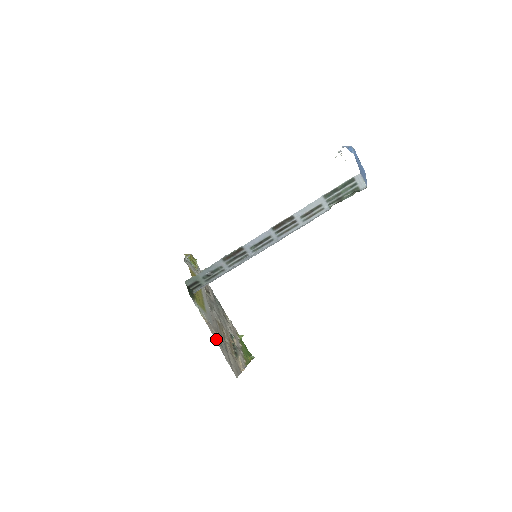
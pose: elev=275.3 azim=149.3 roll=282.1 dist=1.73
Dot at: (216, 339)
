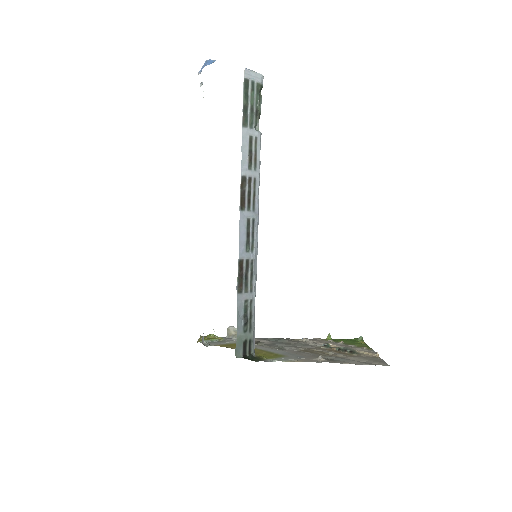
Dot at: occluded
